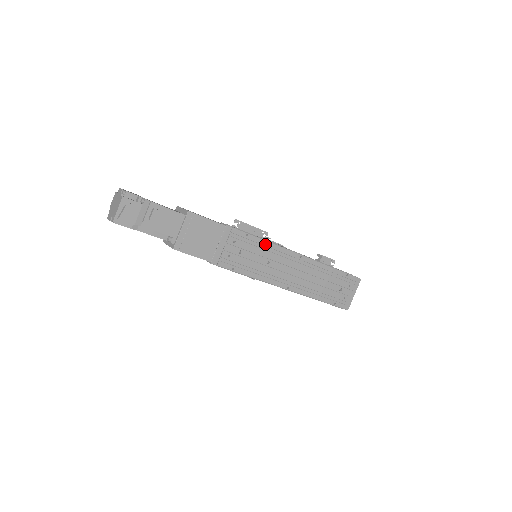
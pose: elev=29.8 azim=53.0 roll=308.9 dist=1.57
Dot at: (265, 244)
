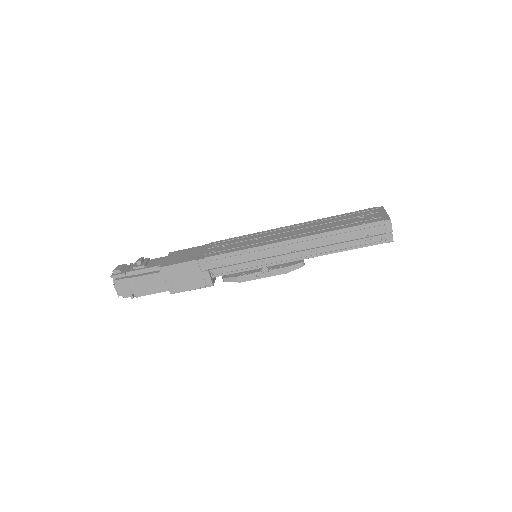
Dot at: (247, 236)
